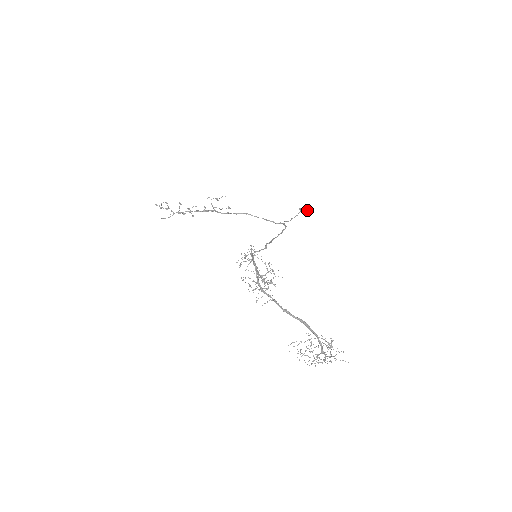
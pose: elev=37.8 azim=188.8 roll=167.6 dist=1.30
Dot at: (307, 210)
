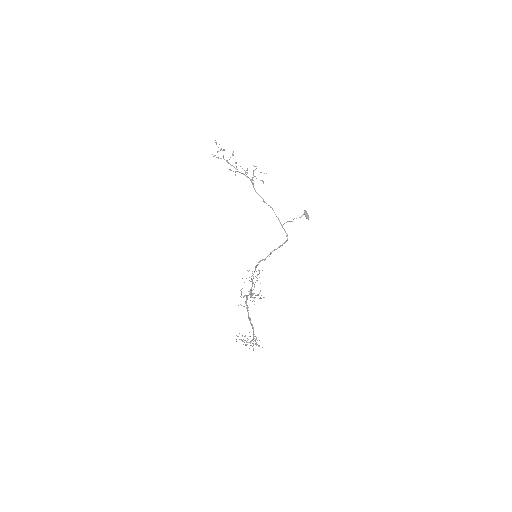
Dot at: (308, 217)
